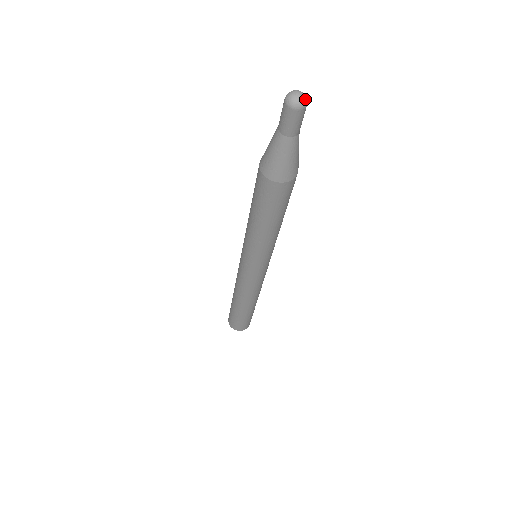
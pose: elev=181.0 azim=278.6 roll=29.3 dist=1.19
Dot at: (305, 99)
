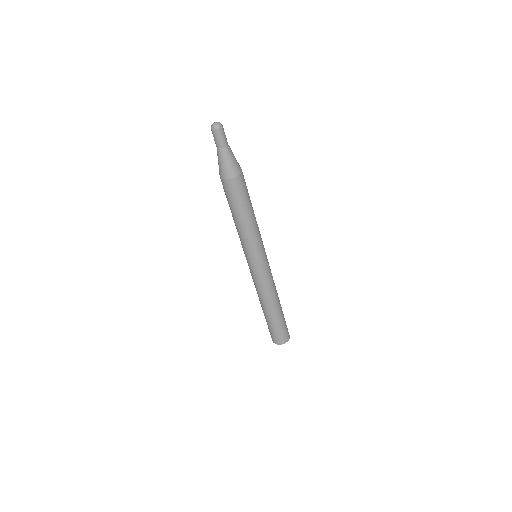
Dot at: (219, 124)
